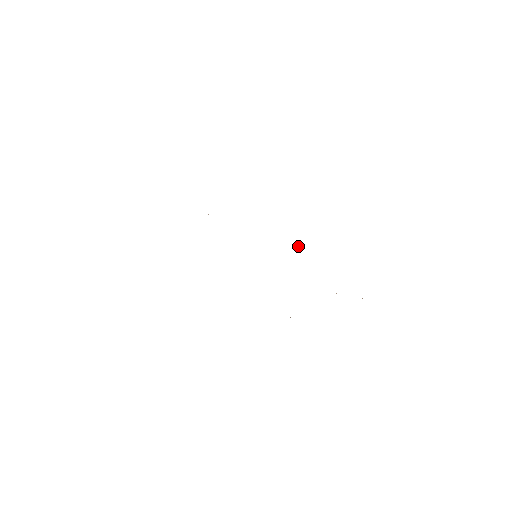
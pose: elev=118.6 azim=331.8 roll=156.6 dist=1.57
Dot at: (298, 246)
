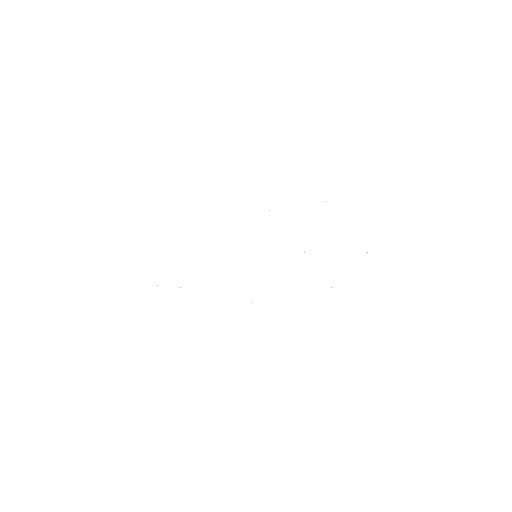
Dot at: occluded
